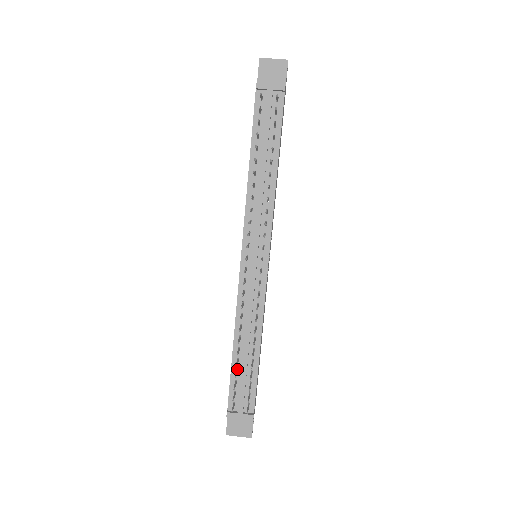
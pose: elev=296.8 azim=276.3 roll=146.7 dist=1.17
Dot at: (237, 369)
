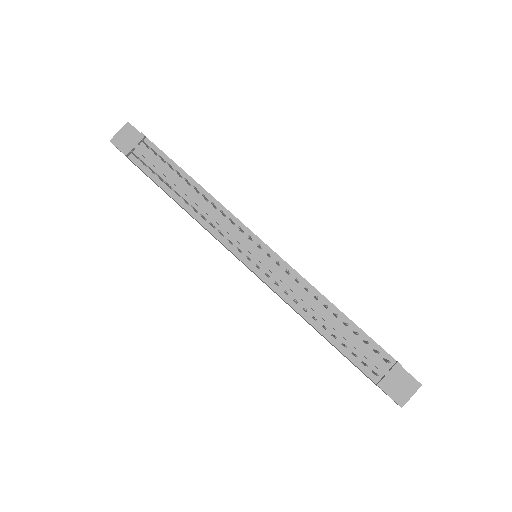
Dot at: (342, 344)
